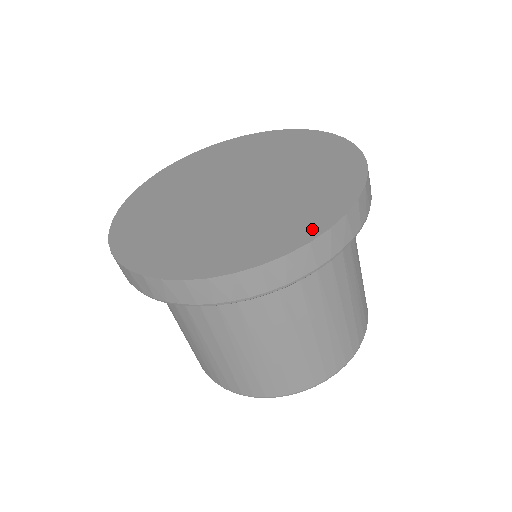
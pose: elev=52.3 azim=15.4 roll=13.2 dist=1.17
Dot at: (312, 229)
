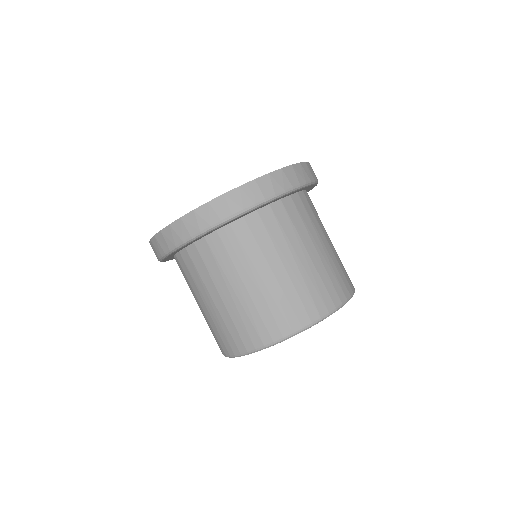
Dot at: occluded
